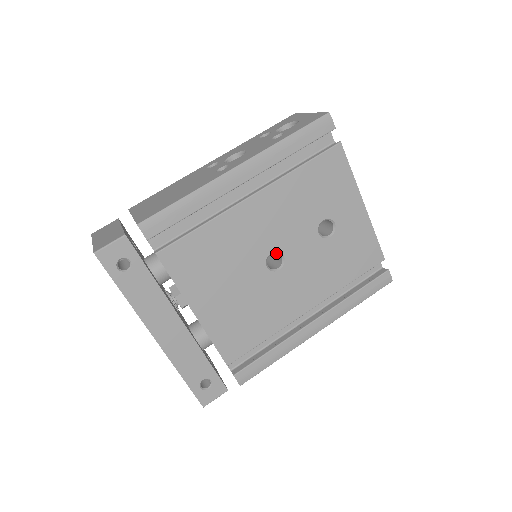
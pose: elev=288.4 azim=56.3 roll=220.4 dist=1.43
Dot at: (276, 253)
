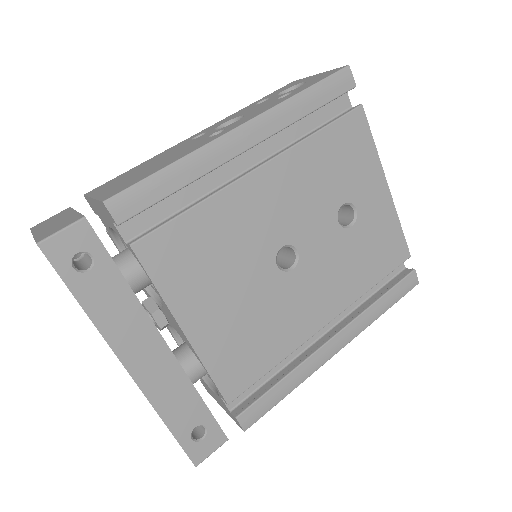
Dot at: (285, 249)
